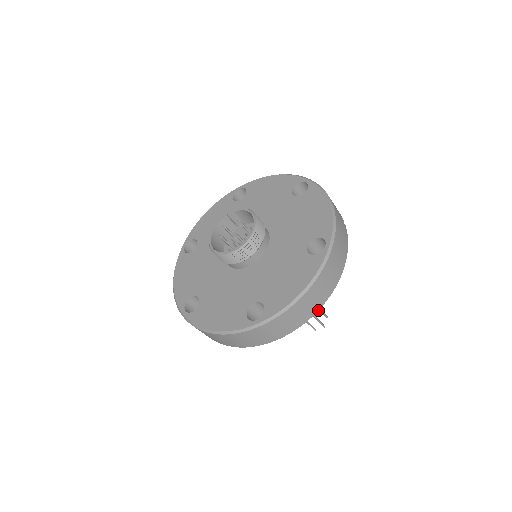
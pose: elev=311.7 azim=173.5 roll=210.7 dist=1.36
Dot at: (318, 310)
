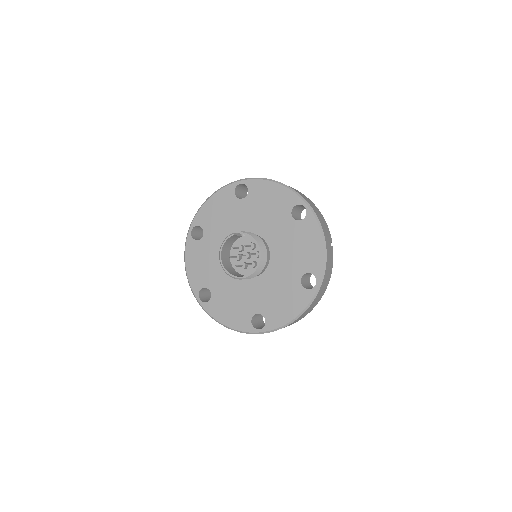
Dot at: occluded
